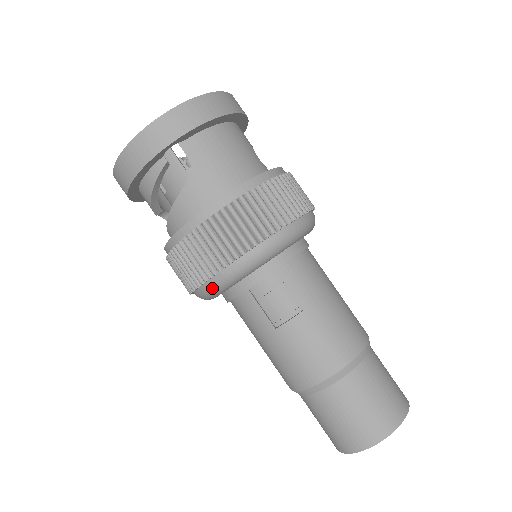
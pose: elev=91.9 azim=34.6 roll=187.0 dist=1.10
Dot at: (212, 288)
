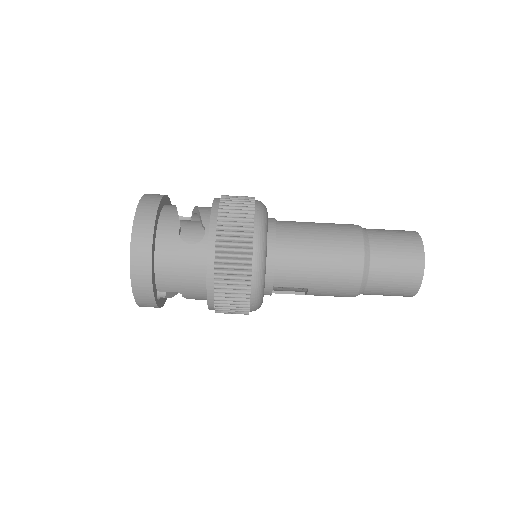
Dot at: occluded
